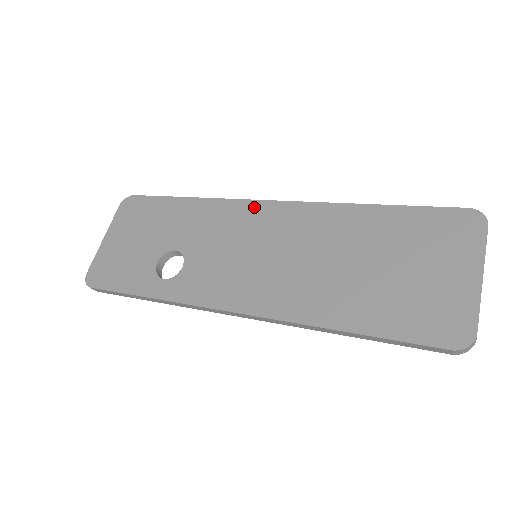
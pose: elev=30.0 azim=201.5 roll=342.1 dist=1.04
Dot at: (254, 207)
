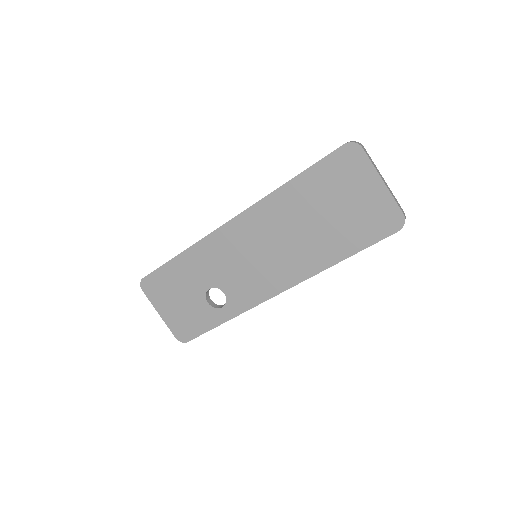
Dot at: (225, 232)
